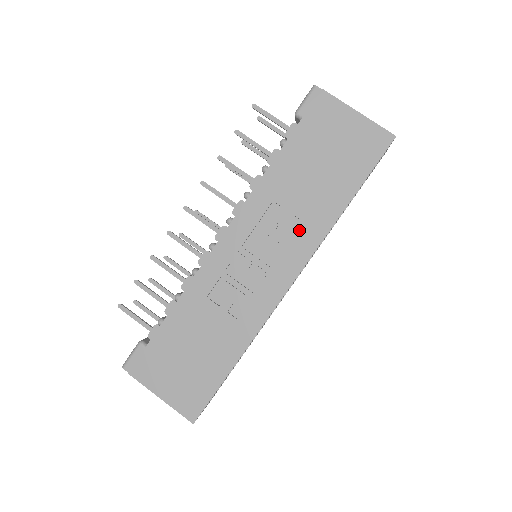
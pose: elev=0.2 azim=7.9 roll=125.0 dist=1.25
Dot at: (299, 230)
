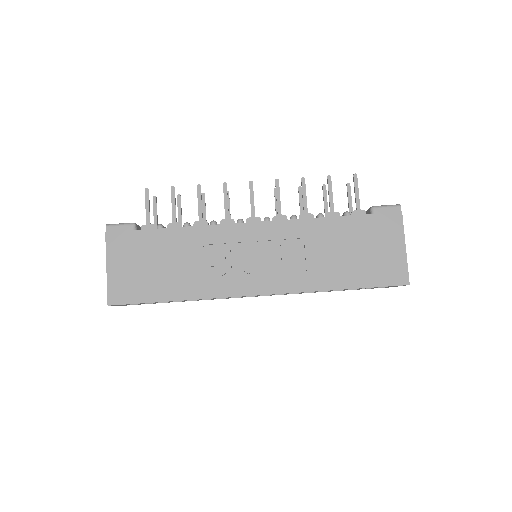
Dot at: (299, 271)
